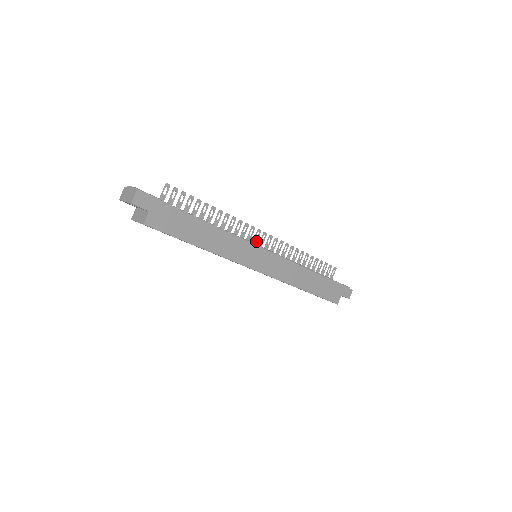
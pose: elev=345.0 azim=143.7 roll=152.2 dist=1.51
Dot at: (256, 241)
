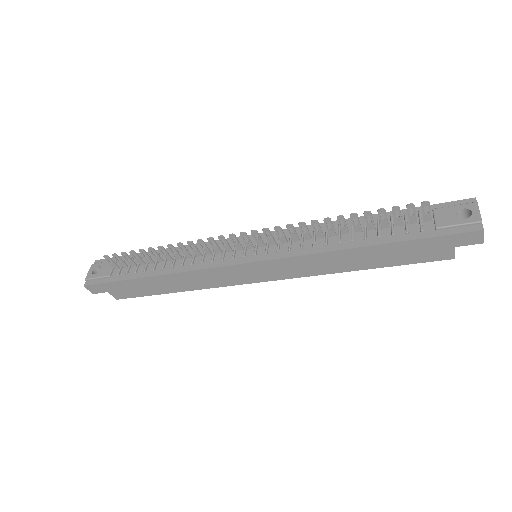
Dot at: (239, 245)
